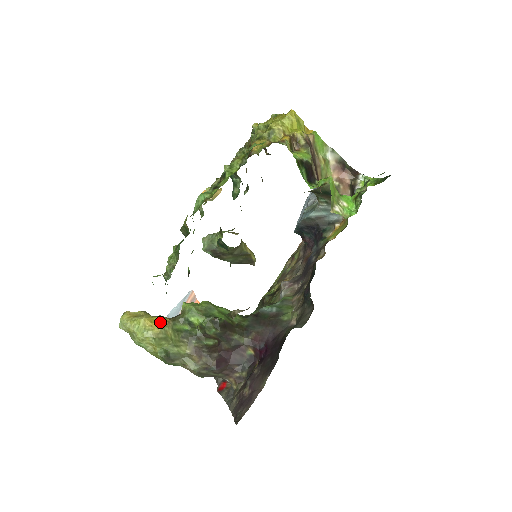
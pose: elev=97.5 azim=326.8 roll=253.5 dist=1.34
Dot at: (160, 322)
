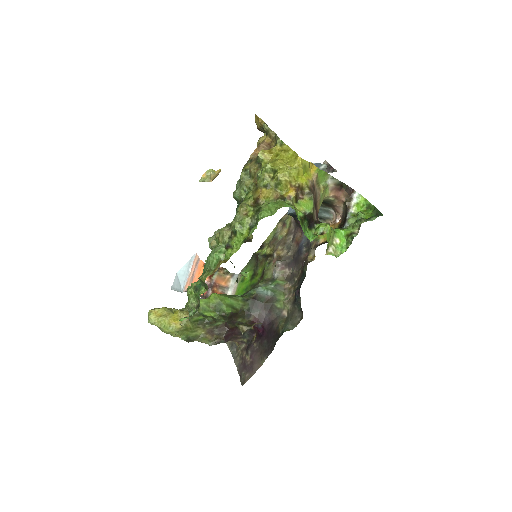
Dot at: (180, 318)
